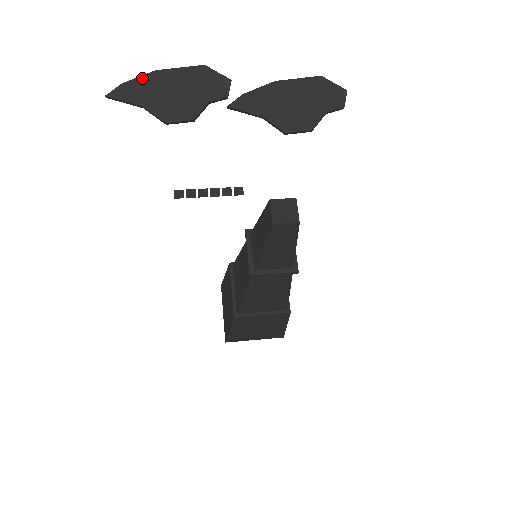
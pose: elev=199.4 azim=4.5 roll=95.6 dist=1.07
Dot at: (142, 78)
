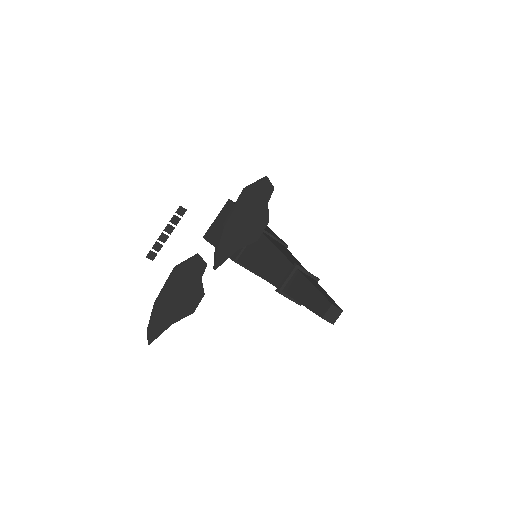
Dot at: (154, 317)
